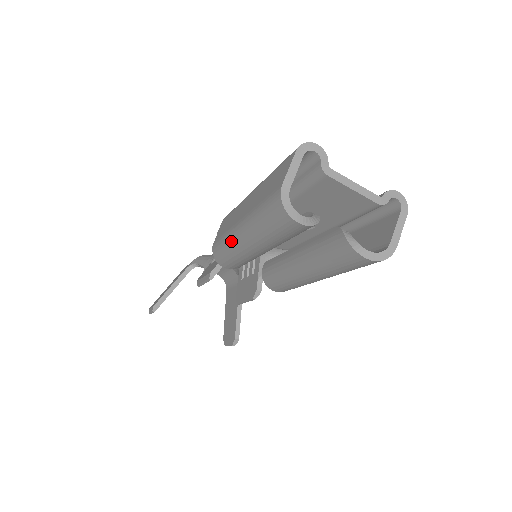
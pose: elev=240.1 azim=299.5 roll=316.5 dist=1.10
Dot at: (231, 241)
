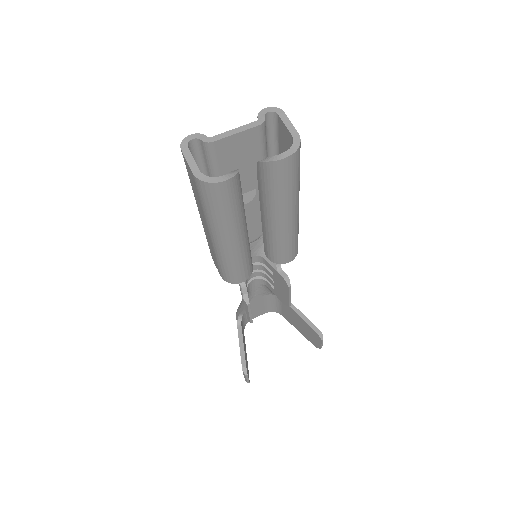
Dot at: (221, 254)
